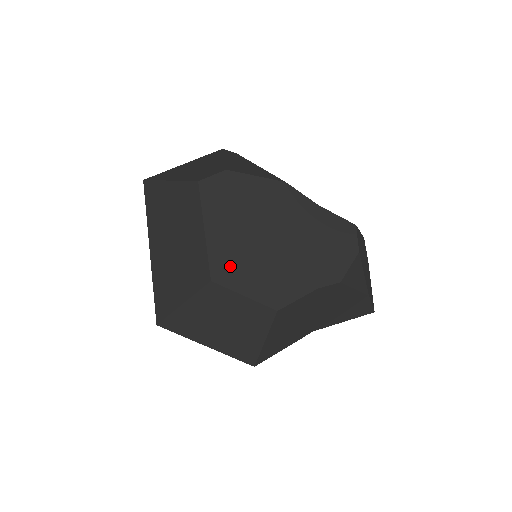
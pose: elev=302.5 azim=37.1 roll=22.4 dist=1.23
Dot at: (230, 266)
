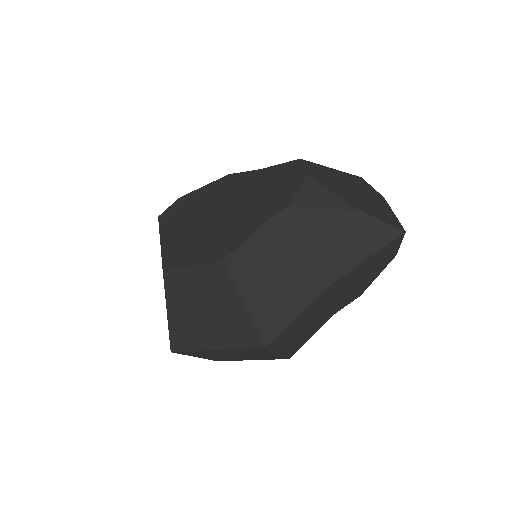
Dot at: (179, 253)
